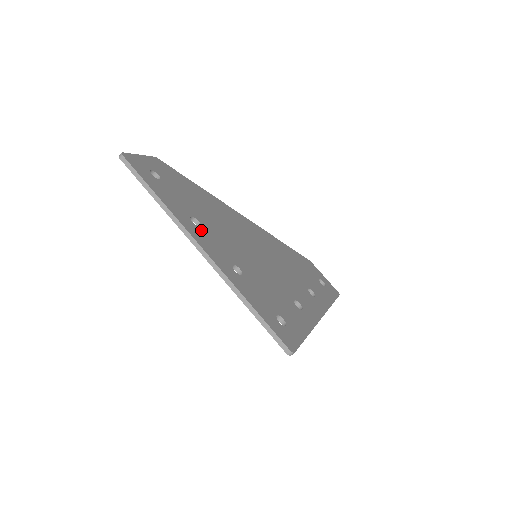
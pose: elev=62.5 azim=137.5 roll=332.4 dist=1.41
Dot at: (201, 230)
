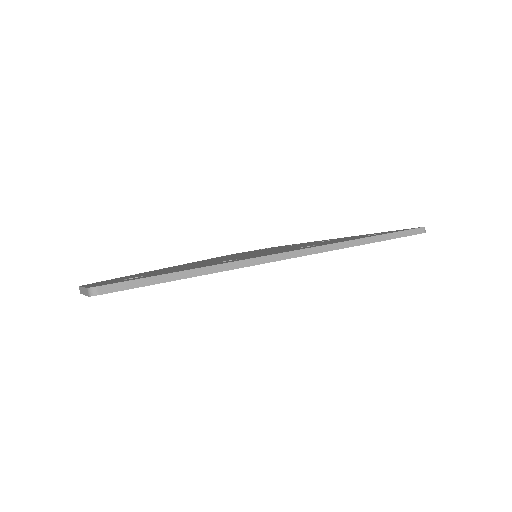
Dot at: occluded
